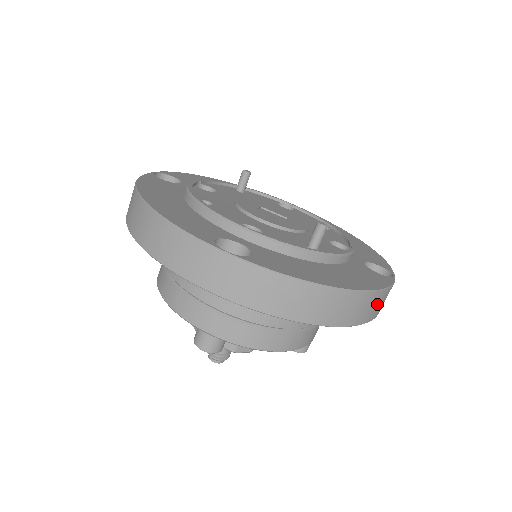
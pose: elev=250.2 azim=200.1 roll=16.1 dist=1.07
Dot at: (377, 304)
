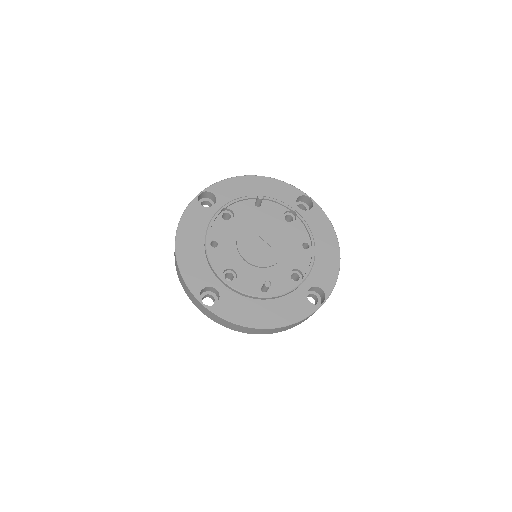
Dot at: (295, 325)
